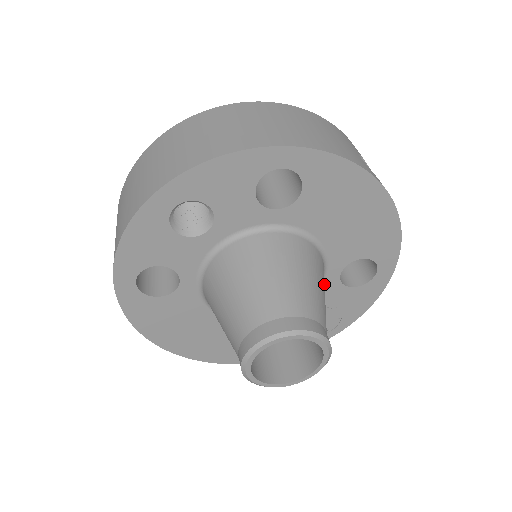
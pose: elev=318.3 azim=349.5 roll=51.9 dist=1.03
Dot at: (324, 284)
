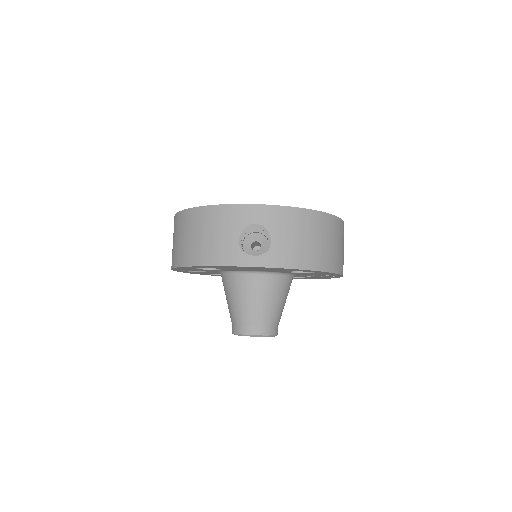
Dot at: (270, 292)
